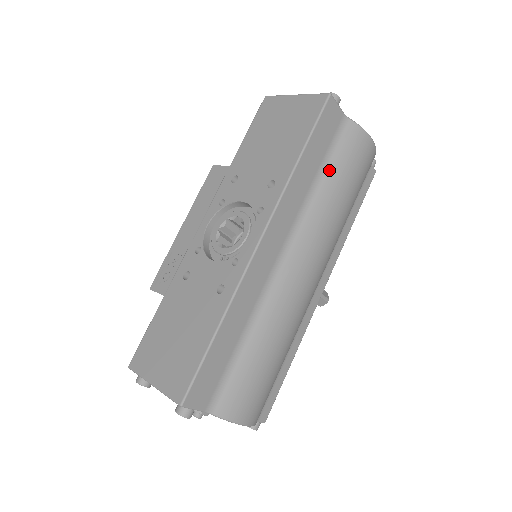
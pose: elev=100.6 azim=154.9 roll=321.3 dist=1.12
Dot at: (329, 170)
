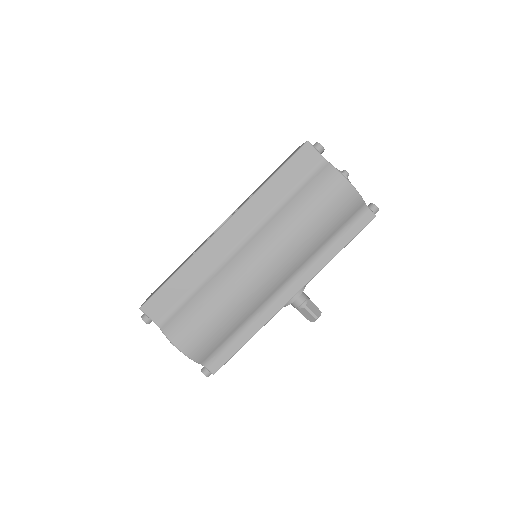
Dot at: (297, 195)
